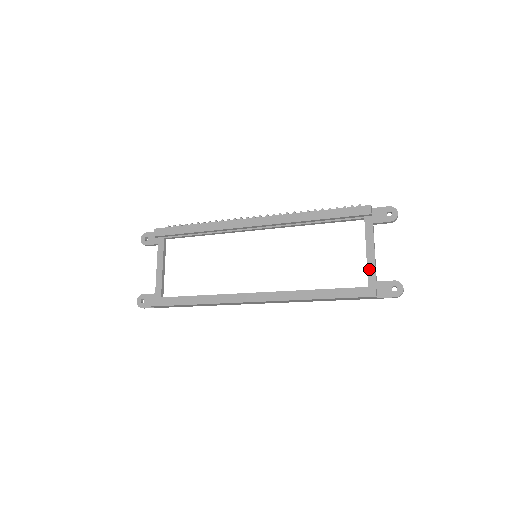
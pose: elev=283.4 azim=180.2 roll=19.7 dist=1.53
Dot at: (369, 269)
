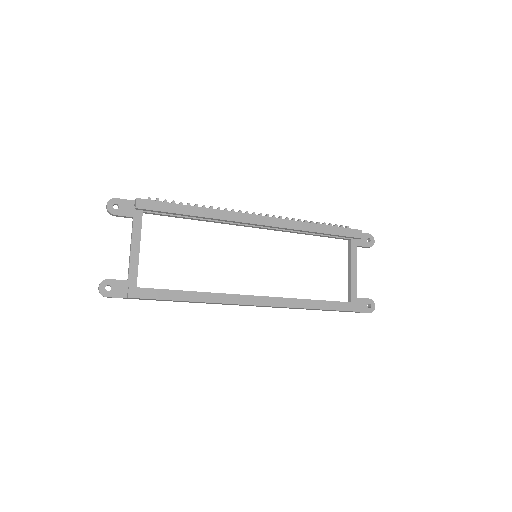
Dot at: (352, 286)
